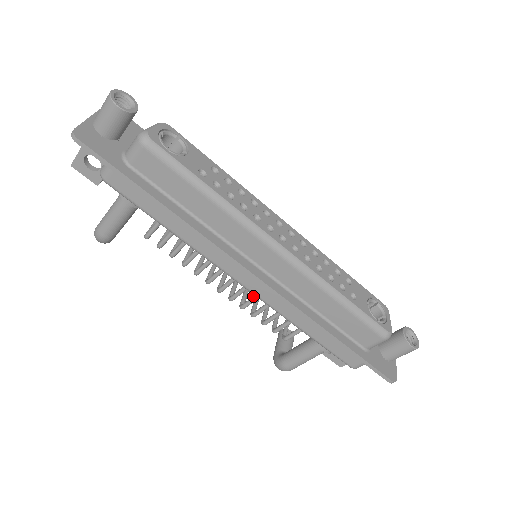
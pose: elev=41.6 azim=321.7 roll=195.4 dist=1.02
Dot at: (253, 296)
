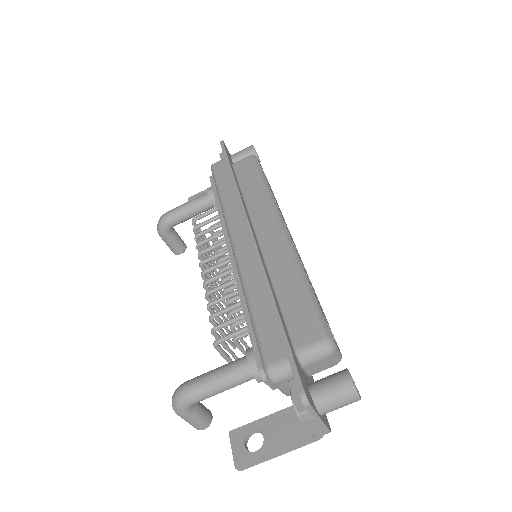
Dot at: (227, 282)
